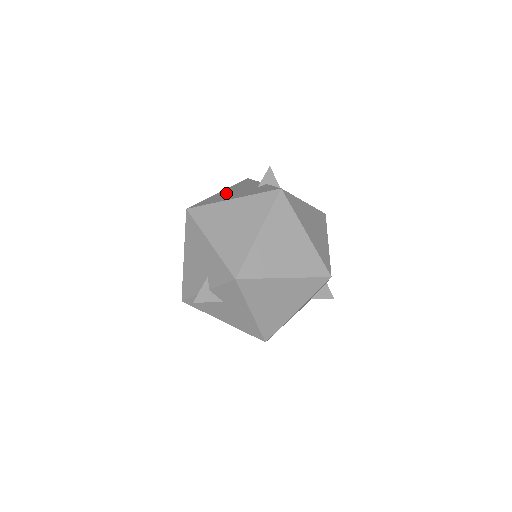
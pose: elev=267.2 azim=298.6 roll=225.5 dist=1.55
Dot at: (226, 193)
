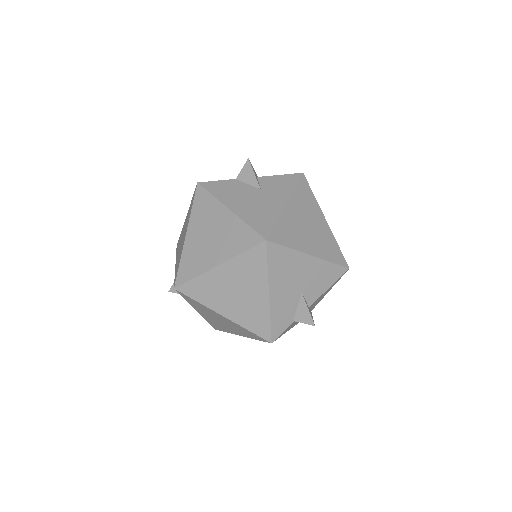
Dot at: occluded
